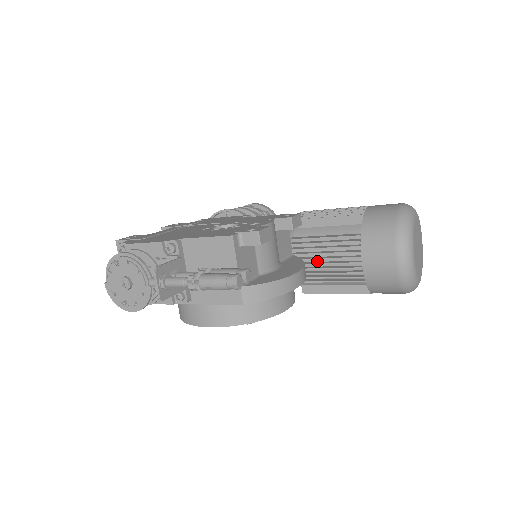
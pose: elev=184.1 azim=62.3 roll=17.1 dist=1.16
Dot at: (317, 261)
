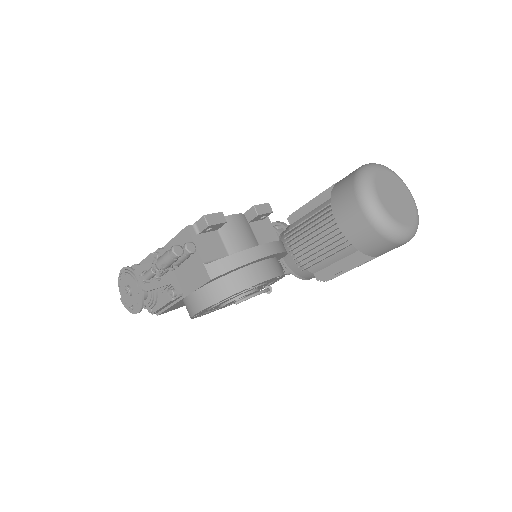
Dot at: occluded
